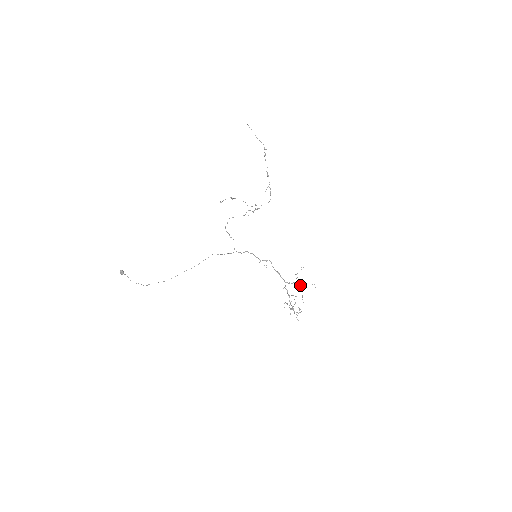
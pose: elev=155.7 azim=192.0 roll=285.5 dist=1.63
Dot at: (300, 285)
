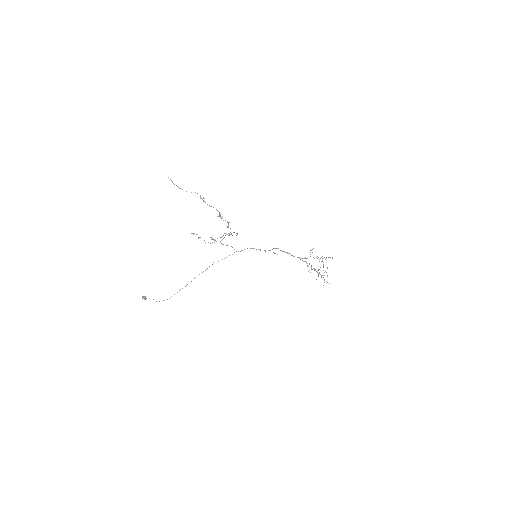
Dot at: (317, 258)
